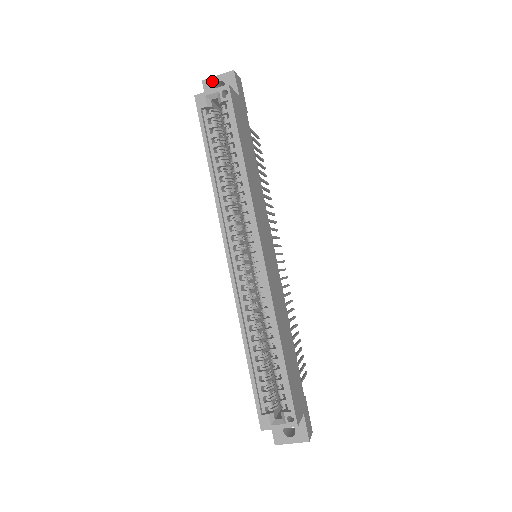
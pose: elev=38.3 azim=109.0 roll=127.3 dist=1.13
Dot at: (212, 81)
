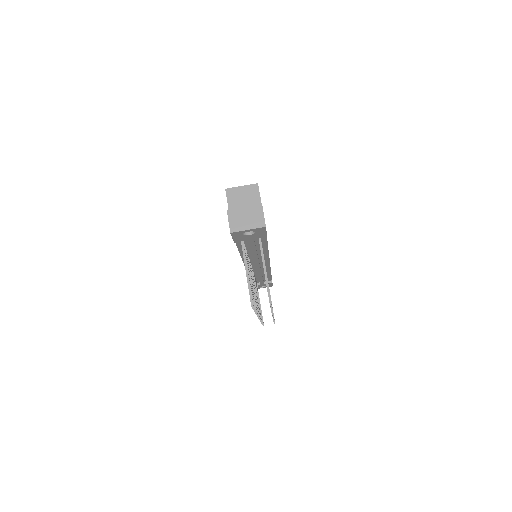
Dot at: occluded
